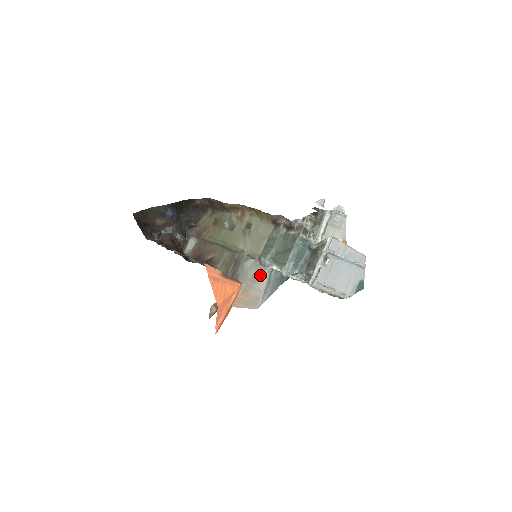
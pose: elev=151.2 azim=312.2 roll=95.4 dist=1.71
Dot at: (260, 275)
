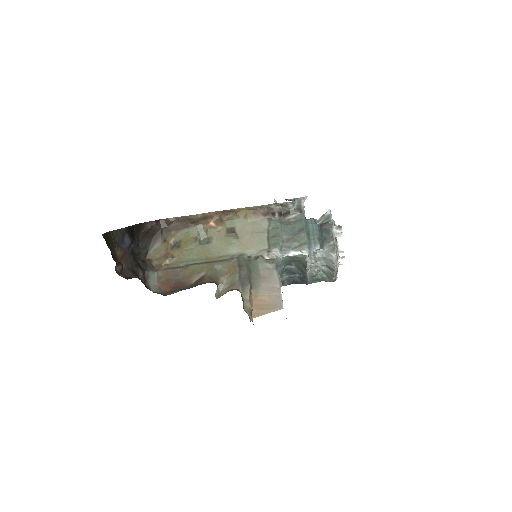
Dot at: (269, 273)
